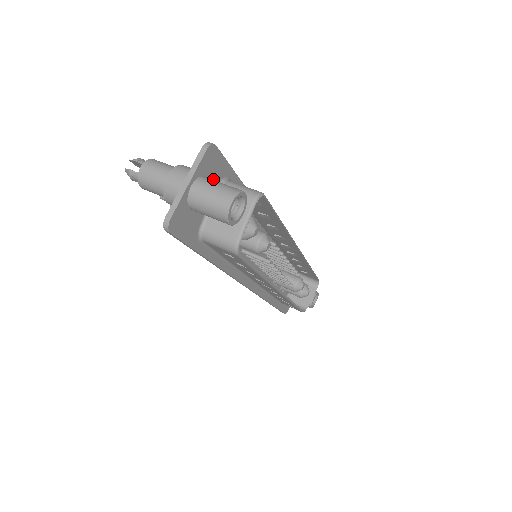
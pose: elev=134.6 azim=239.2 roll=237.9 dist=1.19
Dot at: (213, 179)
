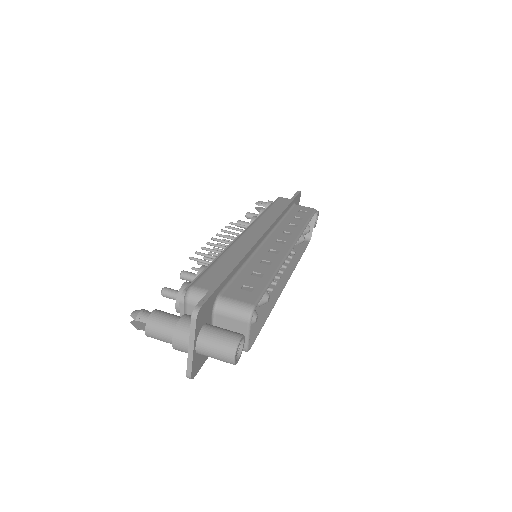
Dot at: (208, 316)
